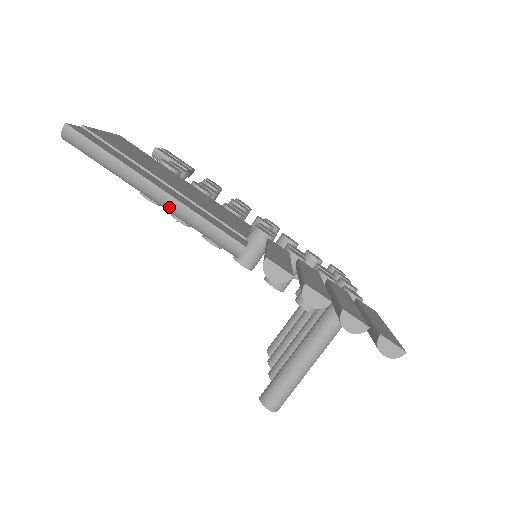
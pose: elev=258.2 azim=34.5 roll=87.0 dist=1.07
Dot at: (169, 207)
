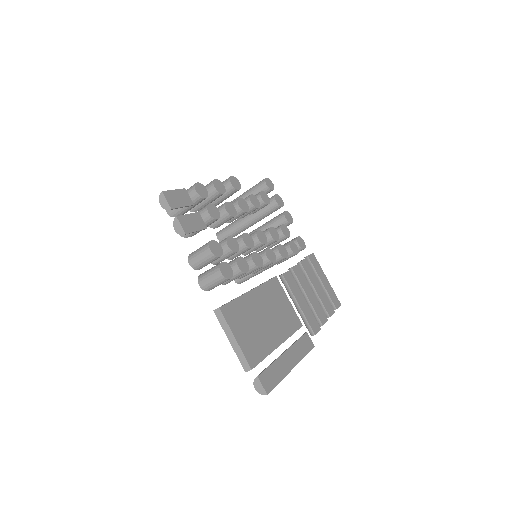
Dot at: occluded
